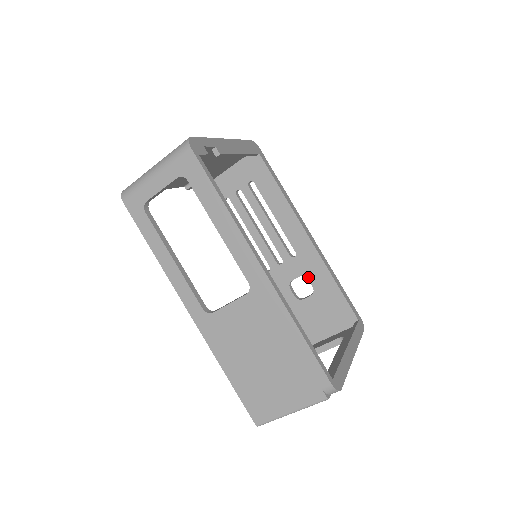
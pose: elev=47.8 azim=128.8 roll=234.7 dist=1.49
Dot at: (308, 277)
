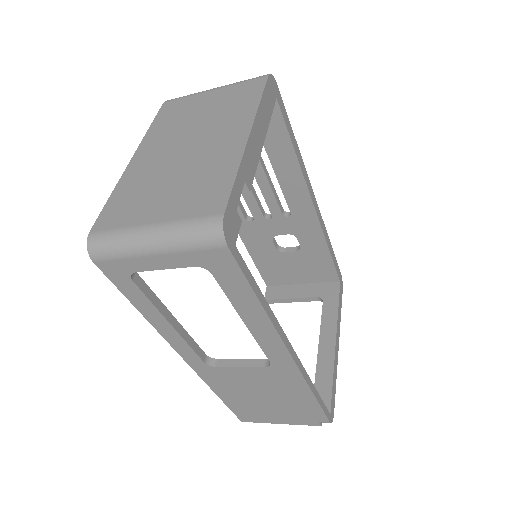
Dot at: (298, 237)
